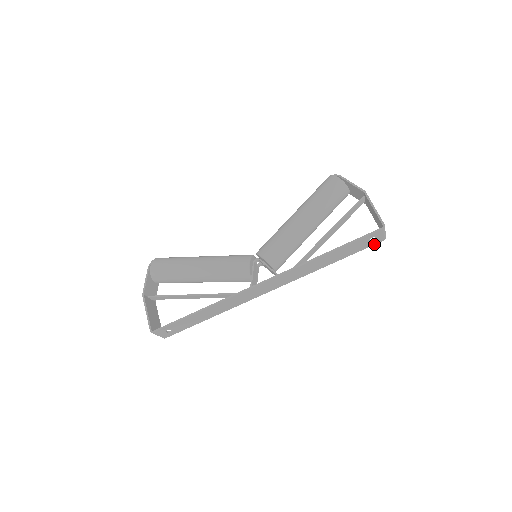
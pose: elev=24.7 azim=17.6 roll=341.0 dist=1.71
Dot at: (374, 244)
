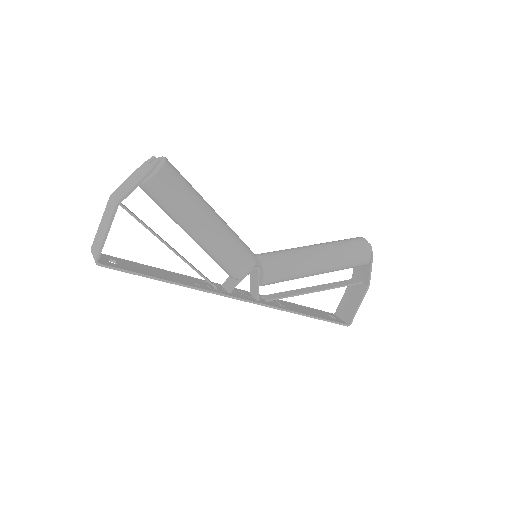
Dot at: occluded
